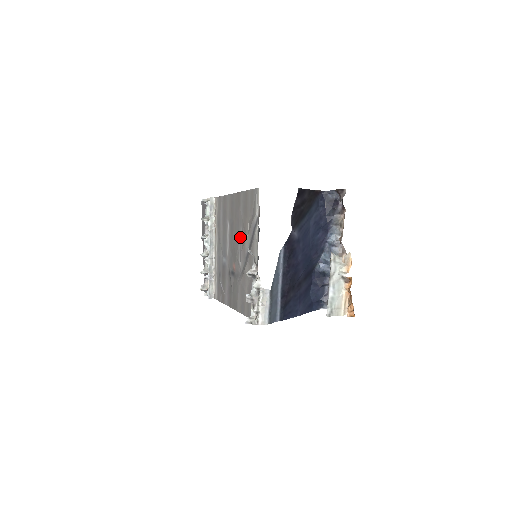
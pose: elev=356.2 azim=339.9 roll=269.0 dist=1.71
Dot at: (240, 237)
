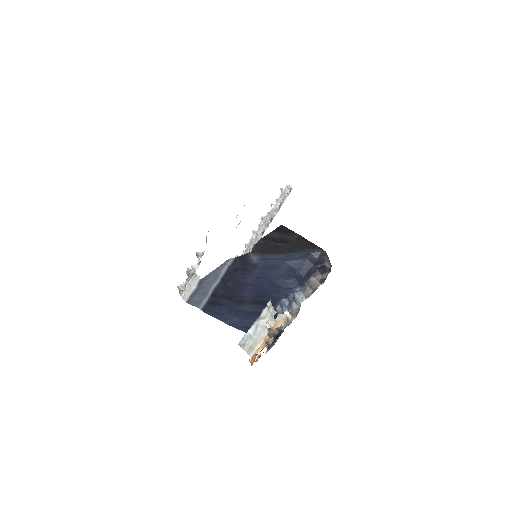
Dot at: occluded
